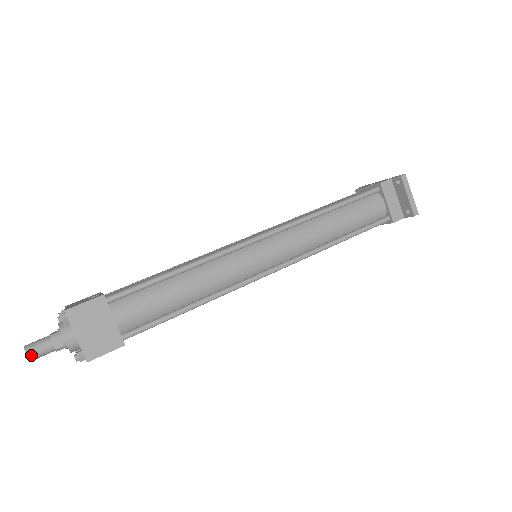
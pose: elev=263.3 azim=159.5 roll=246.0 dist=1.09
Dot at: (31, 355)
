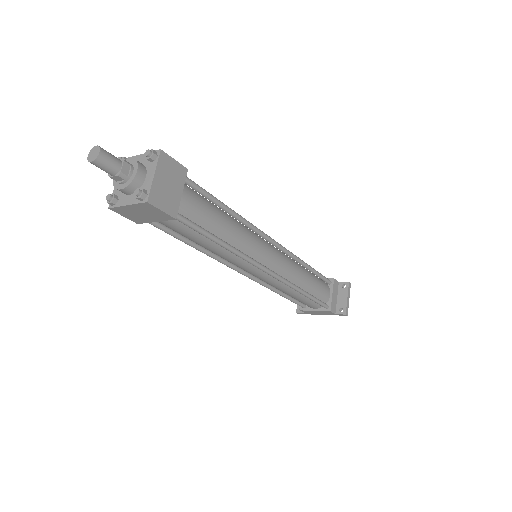
Dot at: (102, 156)
